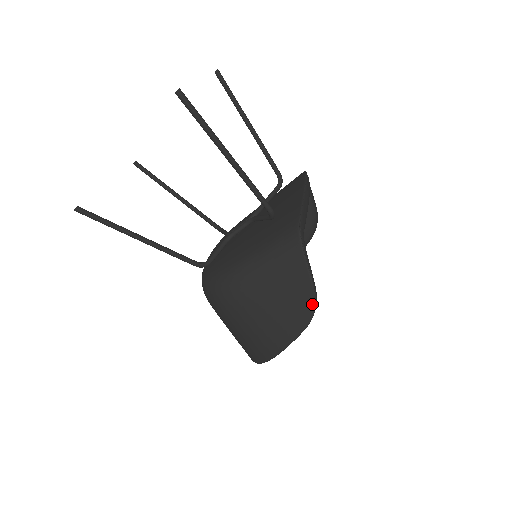
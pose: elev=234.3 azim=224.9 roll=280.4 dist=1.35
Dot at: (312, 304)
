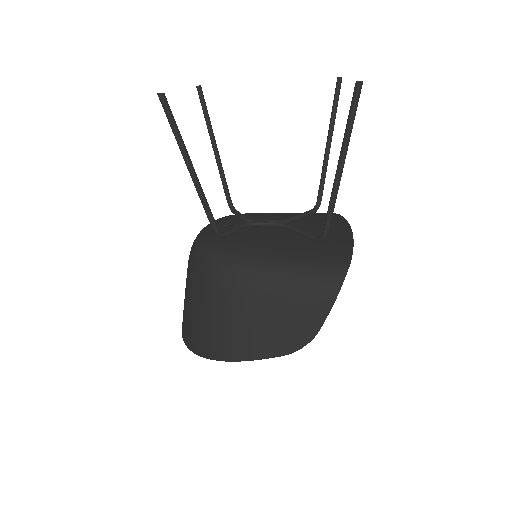
Dot at: (307, 340)
